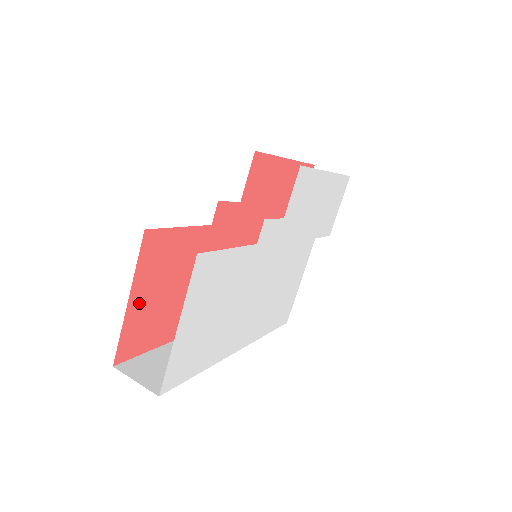
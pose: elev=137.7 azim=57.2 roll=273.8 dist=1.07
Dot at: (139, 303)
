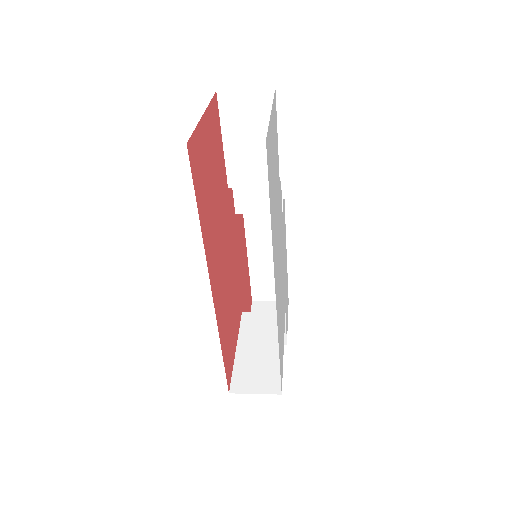
Dot at: (204, 135)
